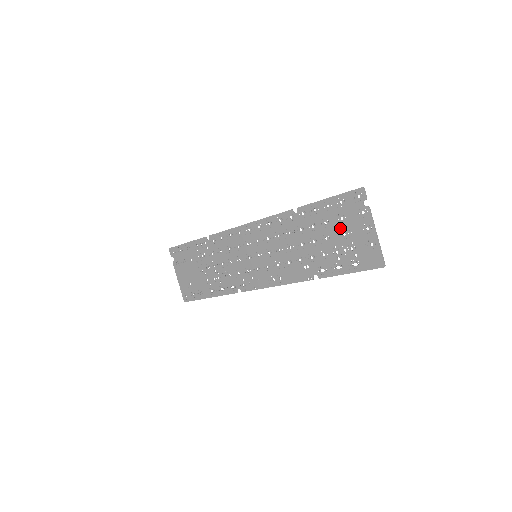
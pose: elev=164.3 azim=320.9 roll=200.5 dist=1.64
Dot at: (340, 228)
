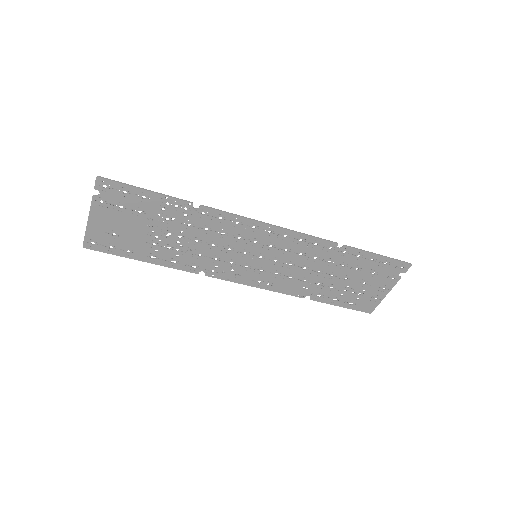
Dot at: (366, 278)
